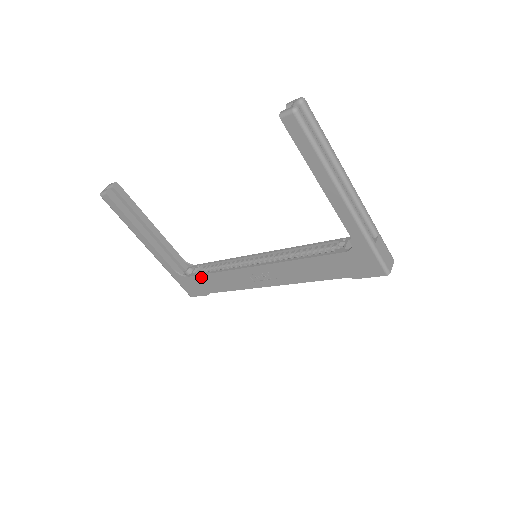
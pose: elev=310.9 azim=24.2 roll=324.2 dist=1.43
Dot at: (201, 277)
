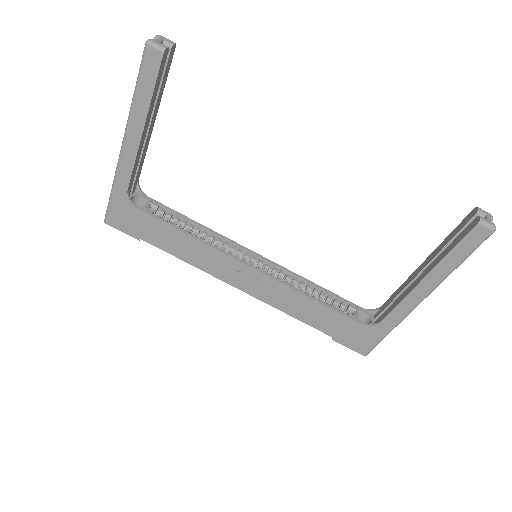
Dot at: (160, 223)
